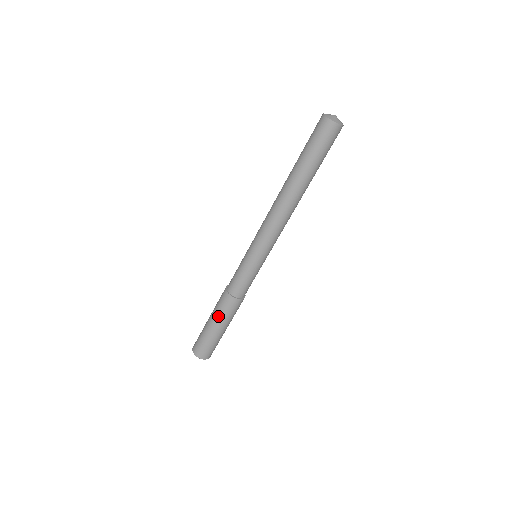
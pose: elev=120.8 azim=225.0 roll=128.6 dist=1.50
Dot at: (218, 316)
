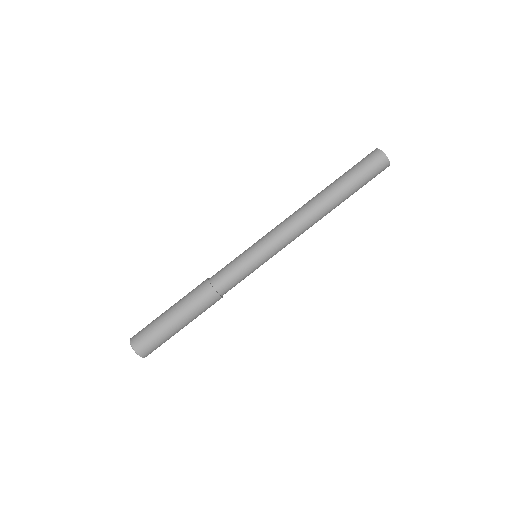
Dot at: (189, 310)
